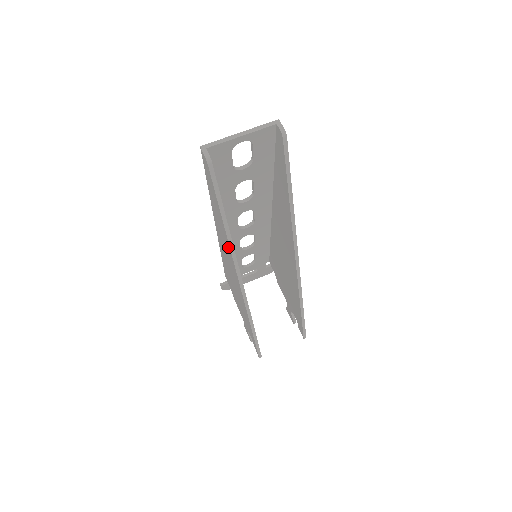
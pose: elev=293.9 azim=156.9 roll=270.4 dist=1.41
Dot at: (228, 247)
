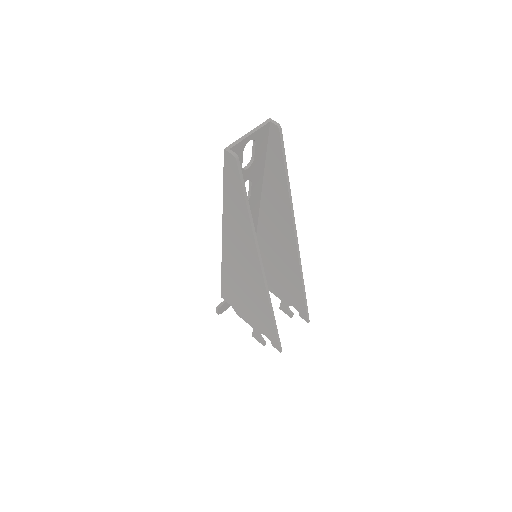
Dot at: (250, 240)
